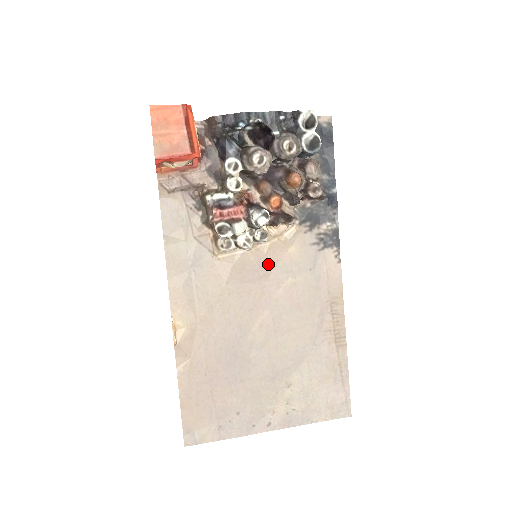
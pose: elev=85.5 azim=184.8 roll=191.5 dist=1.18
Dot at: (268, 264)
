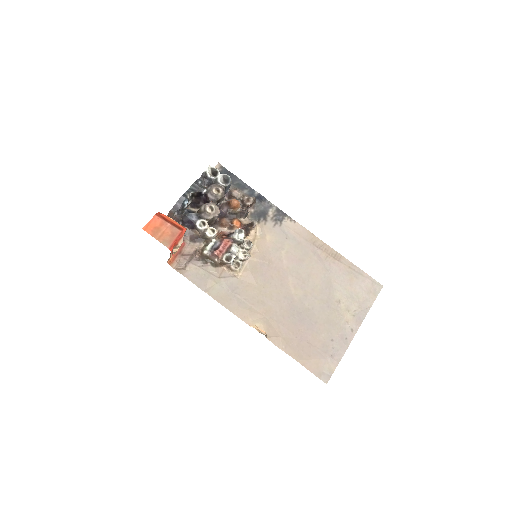
Dot at: (265, 255)
